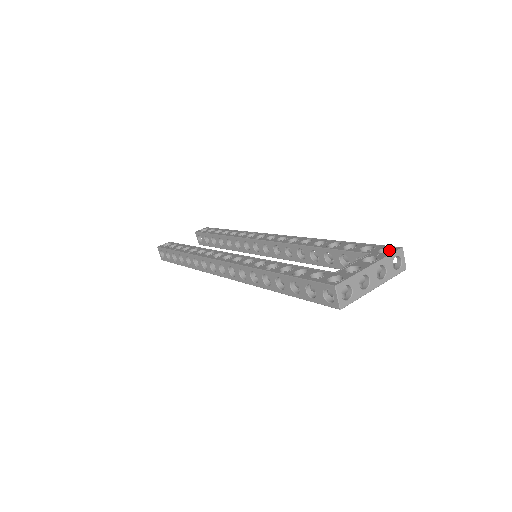
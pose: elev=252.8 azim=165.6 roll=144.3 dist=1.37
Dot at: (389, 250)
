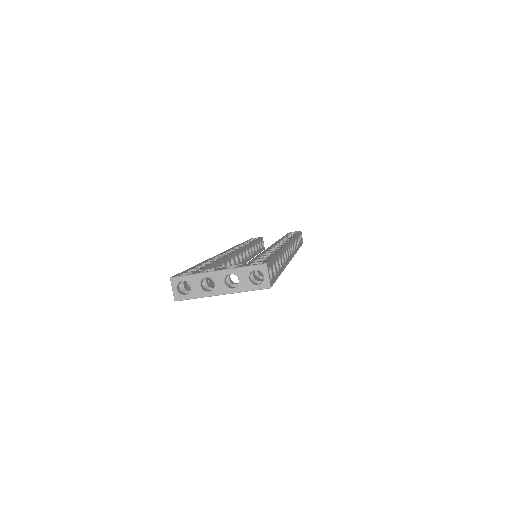
Dot at: occluded
